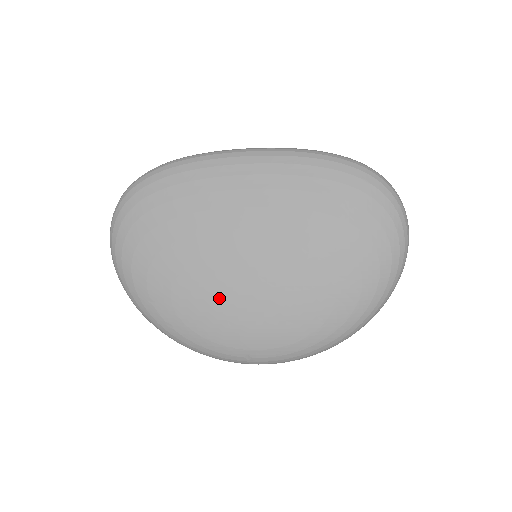
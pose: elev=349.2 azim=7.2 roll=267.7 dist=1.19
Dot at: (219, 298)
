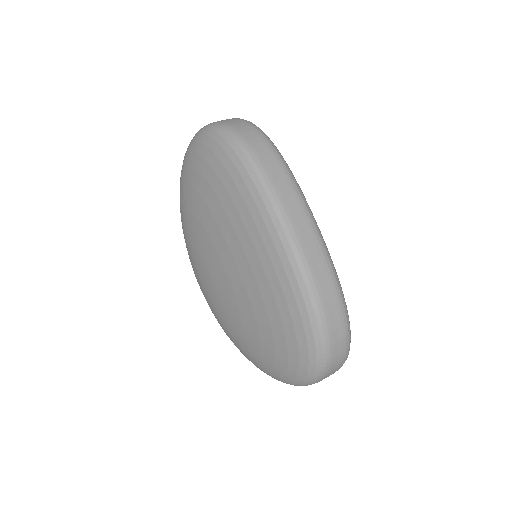
Dot at: (199, 252)
